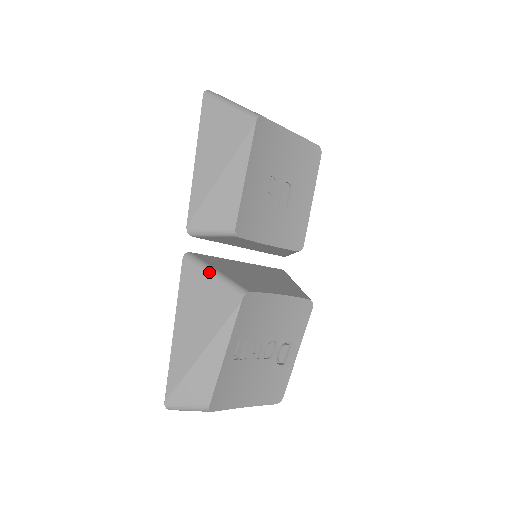
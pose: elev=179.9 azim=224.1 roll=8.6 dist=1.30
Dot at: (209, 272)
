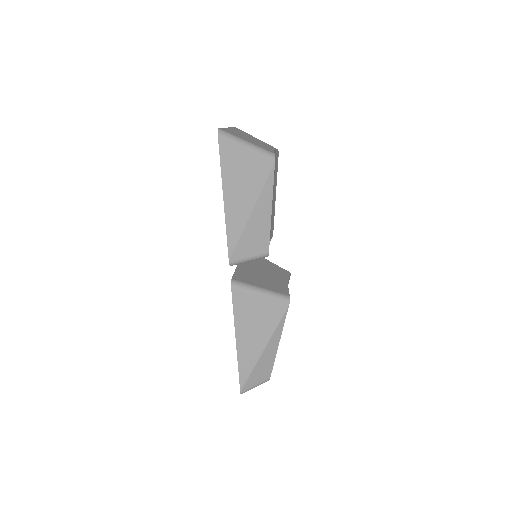
Dot at: (258, 292)
